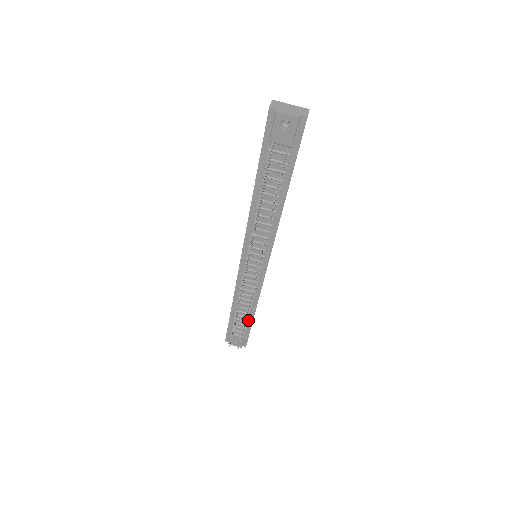
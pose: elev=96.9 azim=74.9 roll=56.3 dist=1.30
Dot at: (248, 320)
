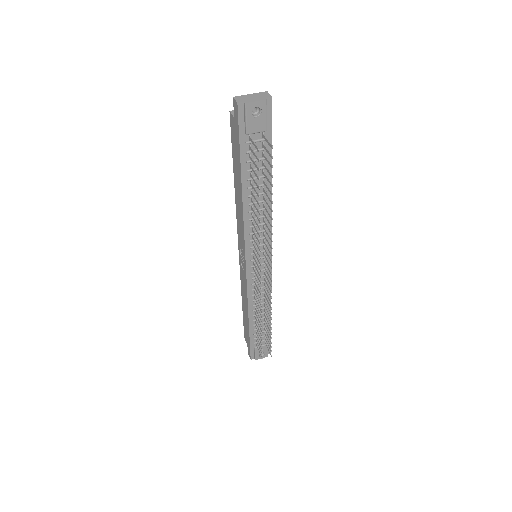
Dot at: occluded
